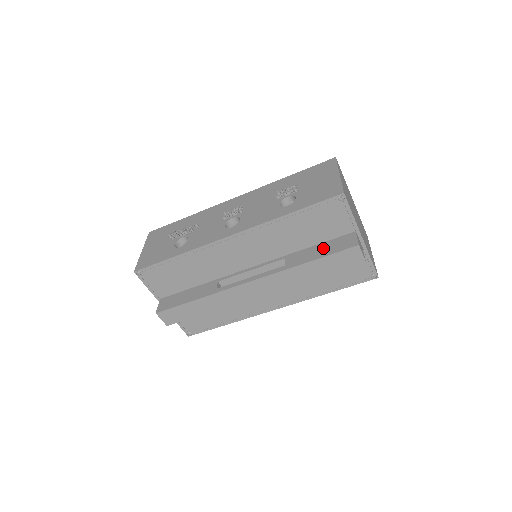
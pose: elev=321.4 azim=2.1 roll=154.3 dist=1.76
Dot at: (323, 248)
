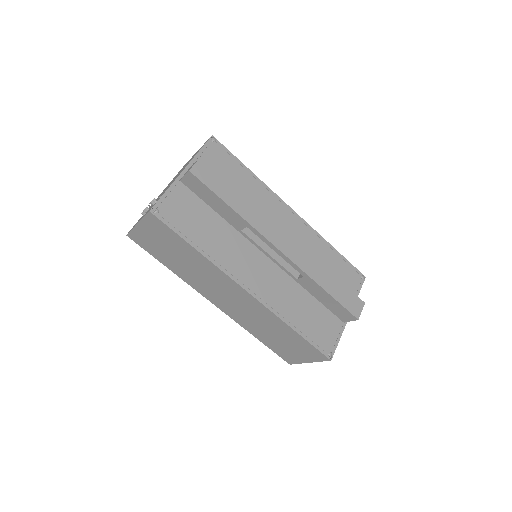
Dot at: occluded
